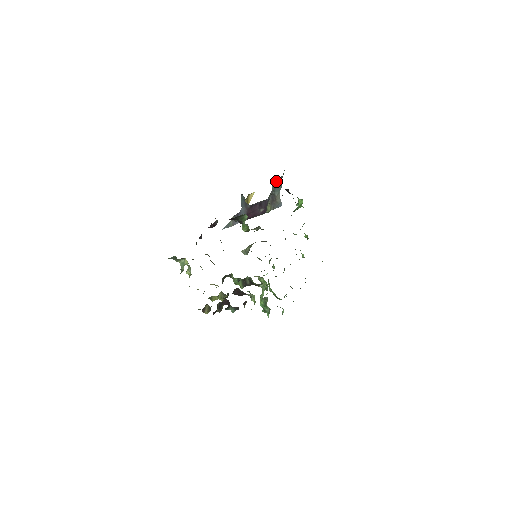
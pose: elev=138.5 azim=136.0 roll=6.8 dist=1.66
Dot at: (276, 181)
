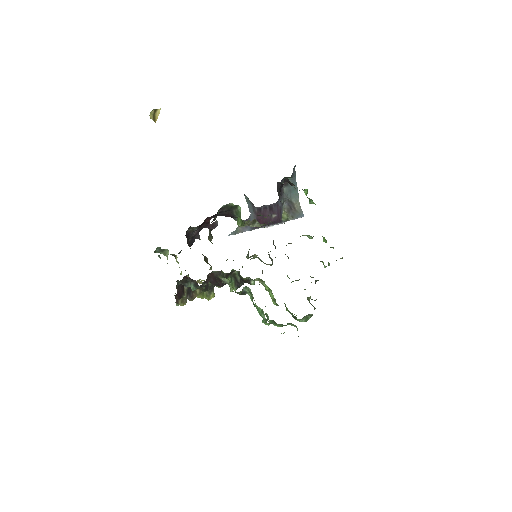
Dot at: (288, 184)
